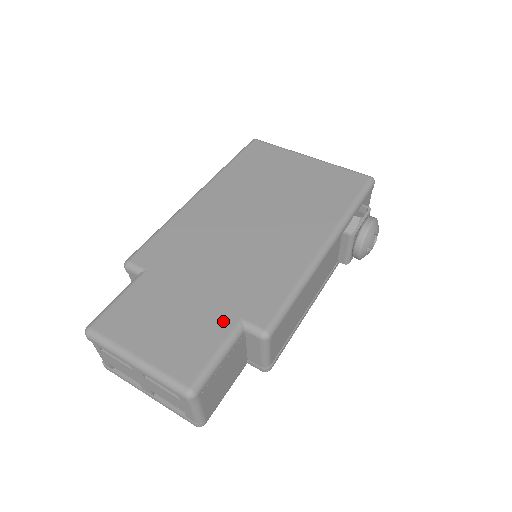
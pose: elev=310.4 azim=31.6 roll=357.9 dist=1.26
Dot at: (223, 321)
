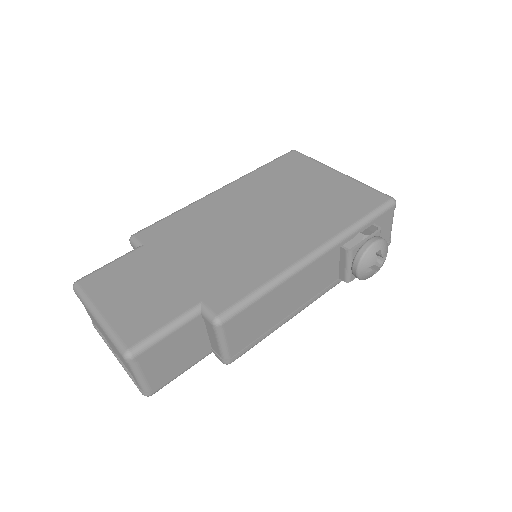
Dot at: (184, 300)
